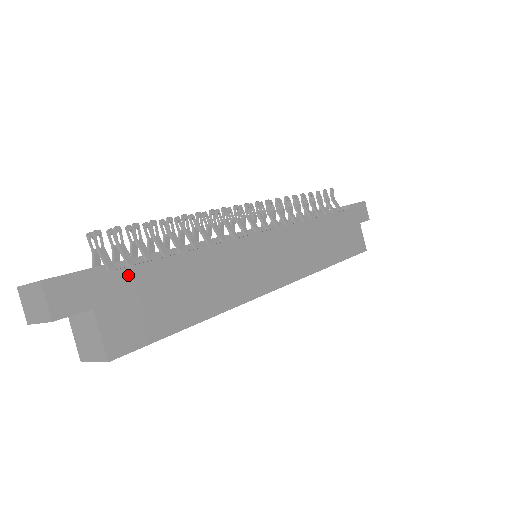
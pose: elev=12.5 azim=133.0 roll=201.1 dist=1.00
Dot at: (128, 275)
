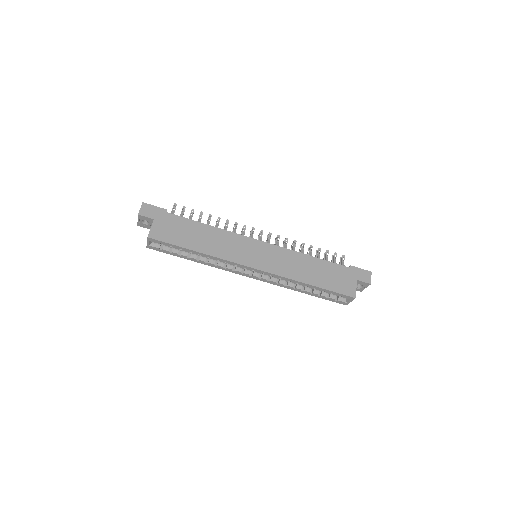
Dot at: (174, 217)
